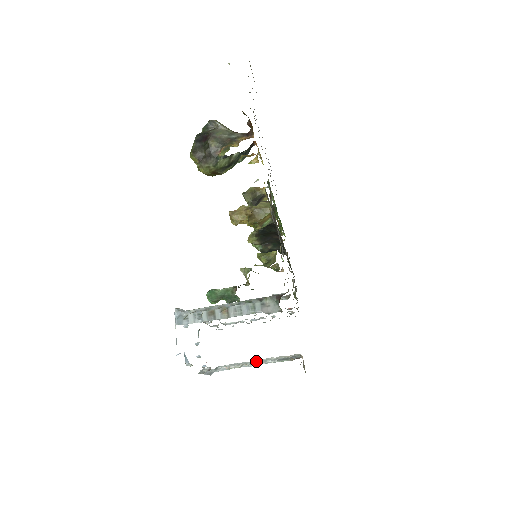
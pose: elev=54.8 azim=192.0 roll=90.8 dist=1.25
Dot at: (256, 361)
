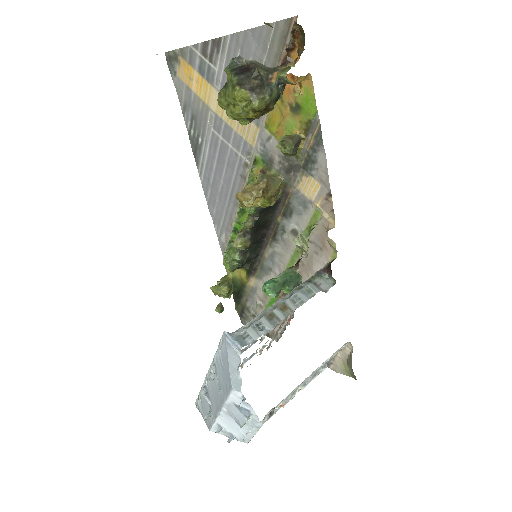
Dot at: (310, 376)
